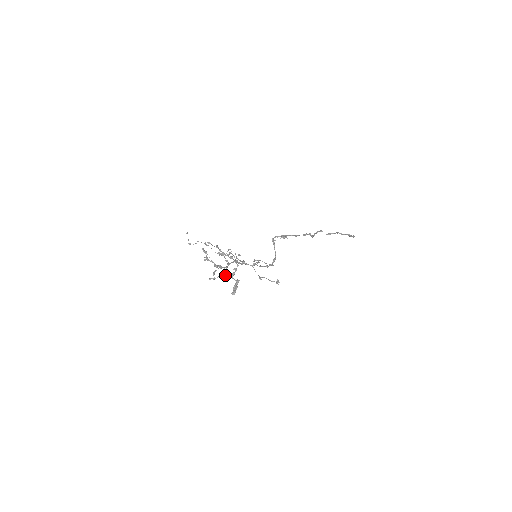
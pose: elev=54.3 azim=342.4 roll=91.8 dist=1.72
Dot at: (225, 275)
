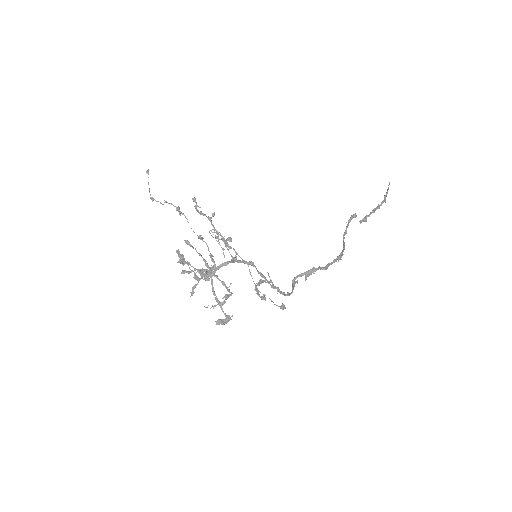
Dot at: occluded
